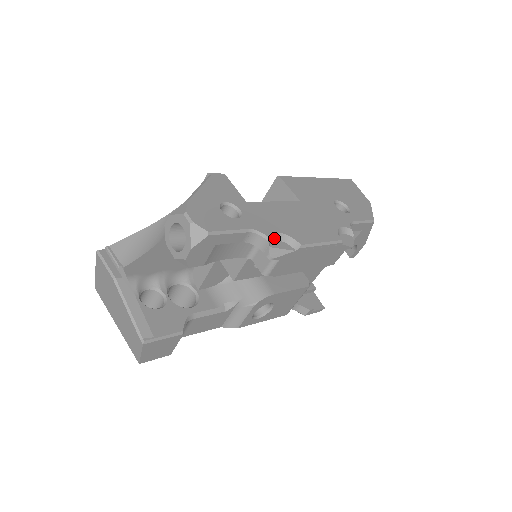
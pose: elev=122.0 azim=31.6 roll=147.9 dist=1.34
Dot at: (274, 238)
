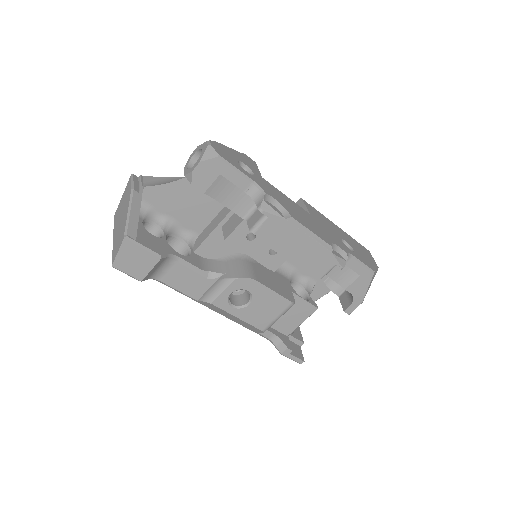
Dot at: (271, 201)
